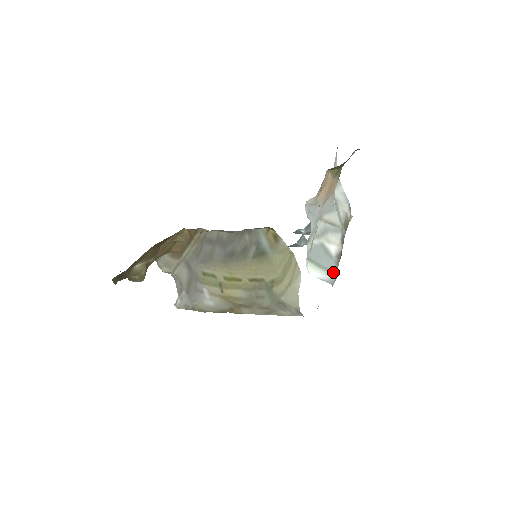
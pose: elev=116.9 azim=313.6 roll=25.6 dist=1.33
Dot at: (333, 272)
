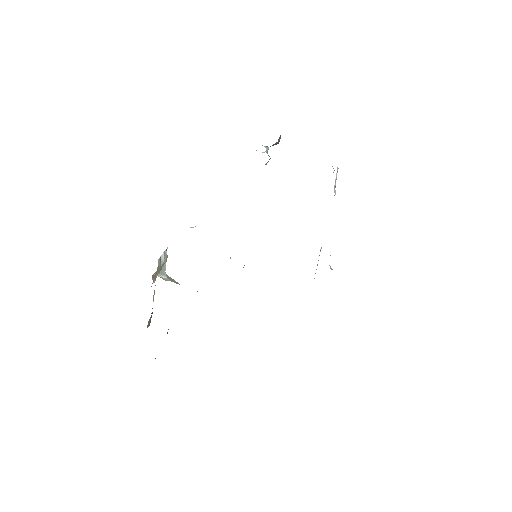
Dot at: occluded
